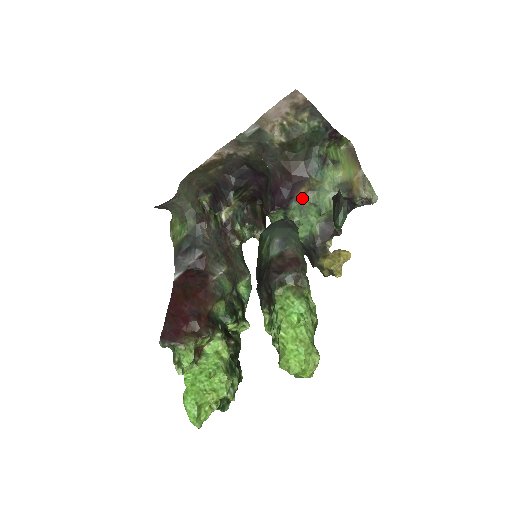
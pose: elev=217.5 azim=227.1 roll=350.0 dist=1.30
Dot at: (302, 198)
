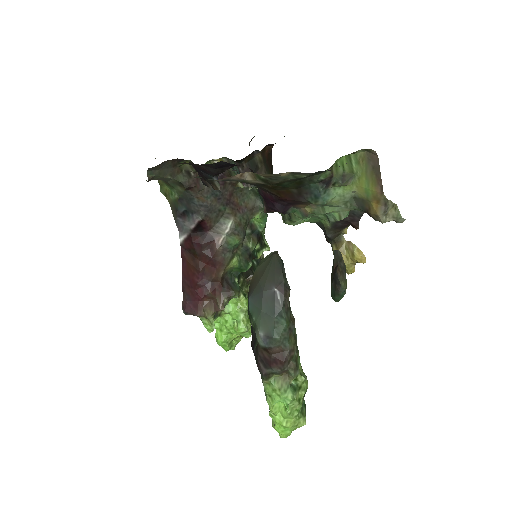
Dot at: (303, 208)
